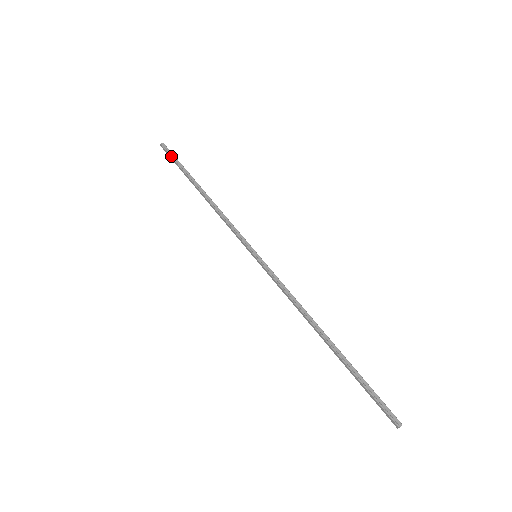
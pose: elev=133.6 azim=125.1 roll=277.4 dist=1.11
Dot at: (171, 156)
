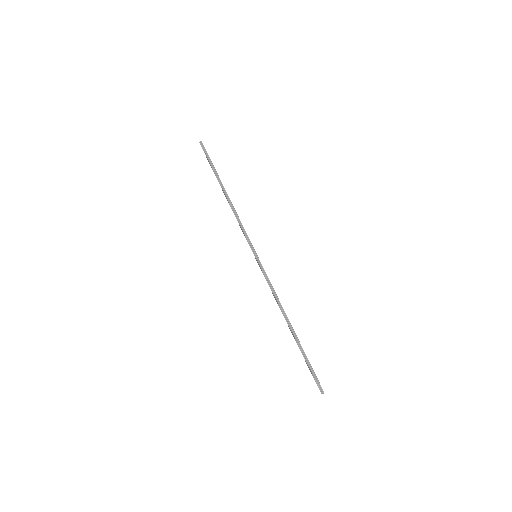
Dot at: (206, 156)
